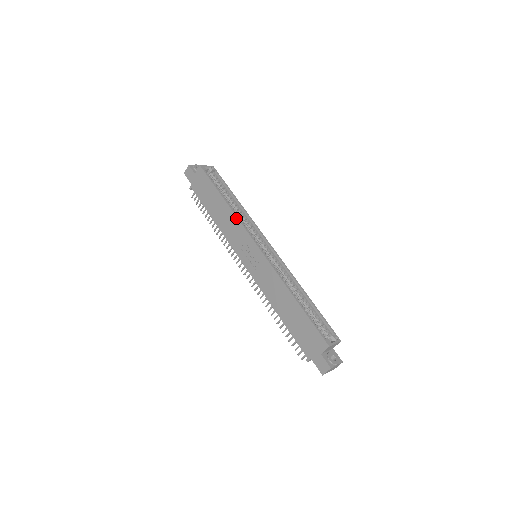
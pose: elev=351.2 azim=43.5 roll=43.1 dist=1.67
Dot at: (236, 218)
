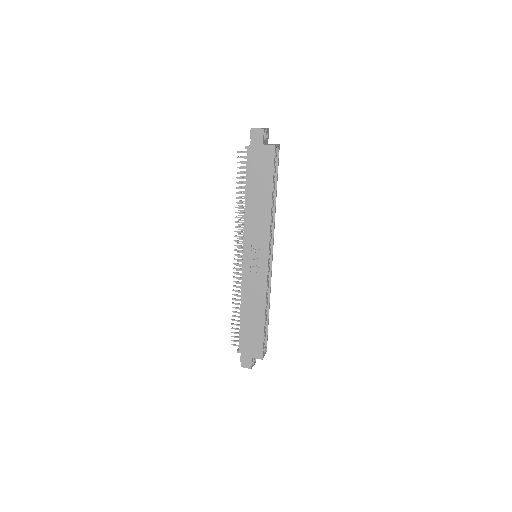
Dot at: (269, 224)
